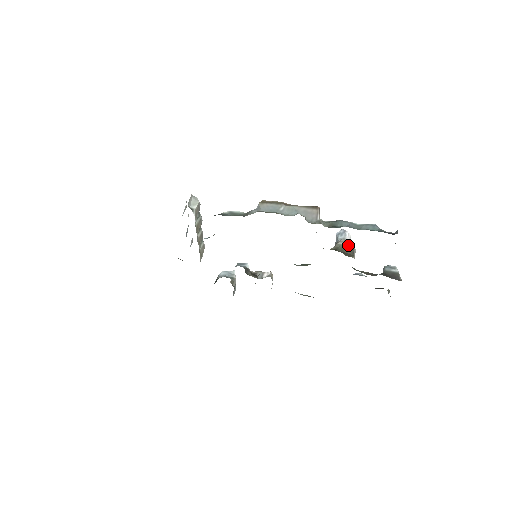
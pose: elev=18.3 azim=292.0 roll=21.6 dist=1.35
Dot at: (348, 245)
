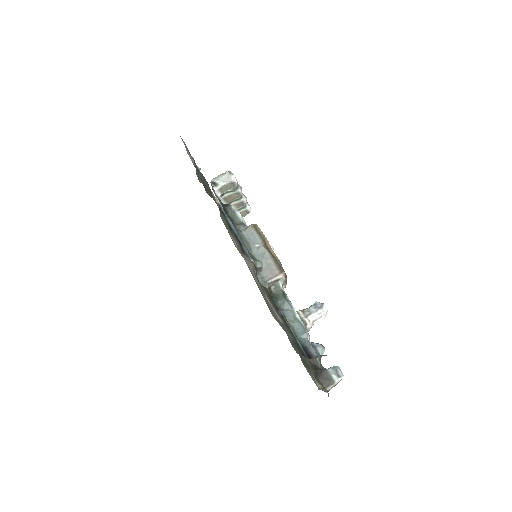
Dot at: (303, 321)
